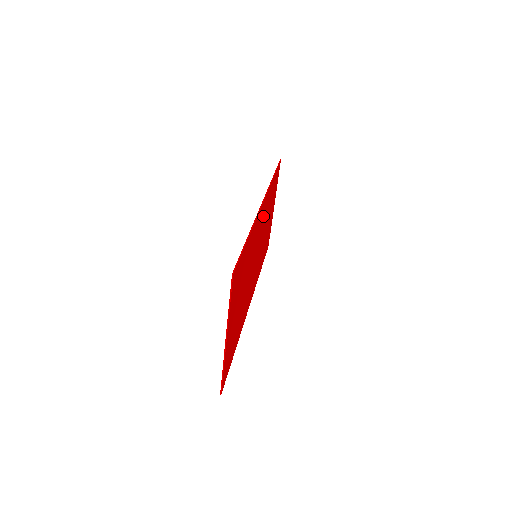
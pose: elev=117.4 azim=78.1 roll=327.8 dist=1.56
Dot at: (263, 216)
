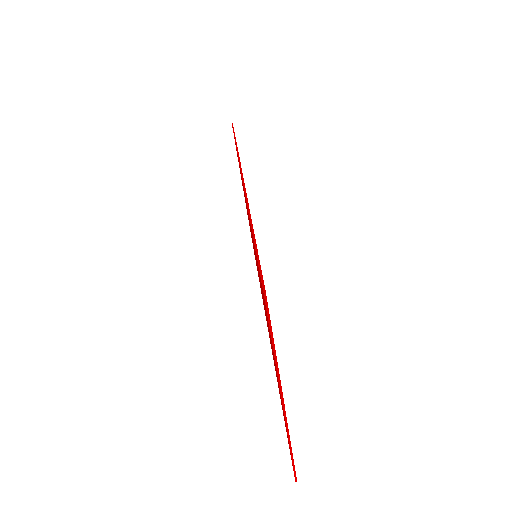
Dot at: occluded
